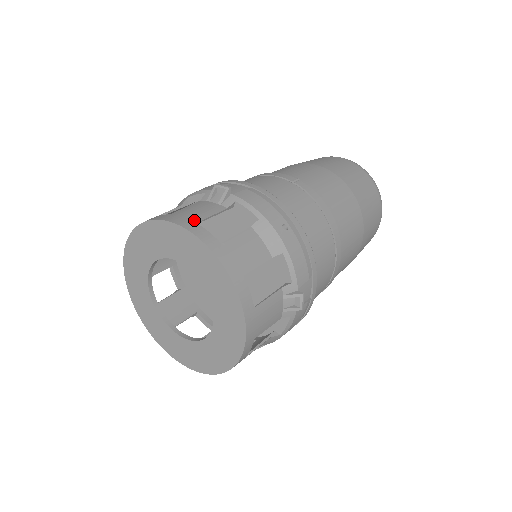
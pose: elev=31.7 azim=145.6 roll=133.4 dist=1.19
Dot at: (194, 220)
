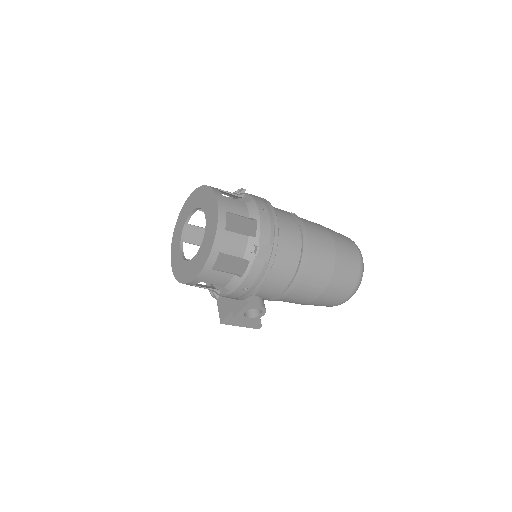
Dot at: (216, 188)
